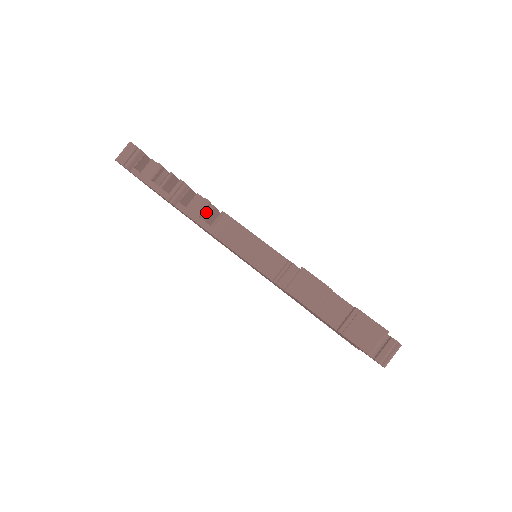
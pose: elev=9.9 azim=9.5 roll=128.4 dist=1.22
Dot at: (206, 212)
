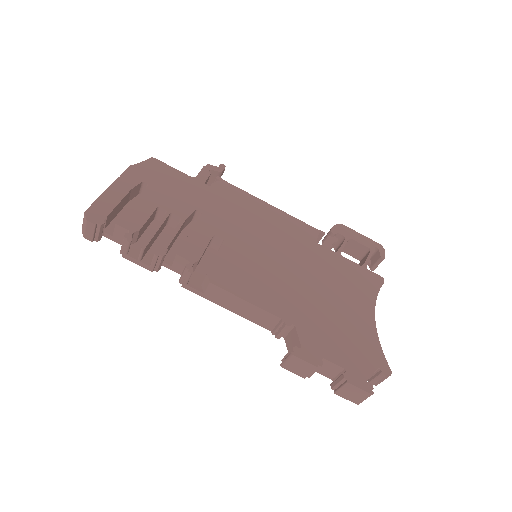
Dot at: occluded
